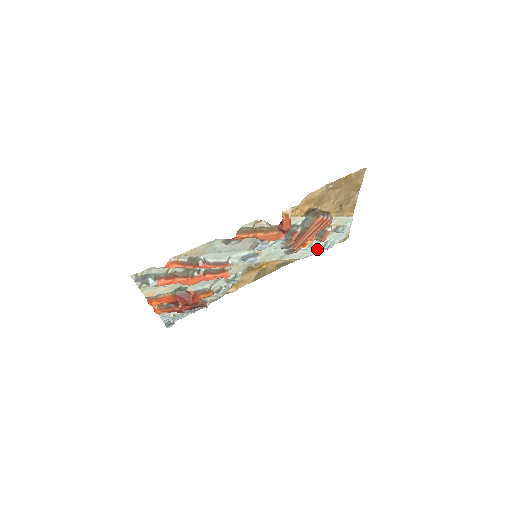
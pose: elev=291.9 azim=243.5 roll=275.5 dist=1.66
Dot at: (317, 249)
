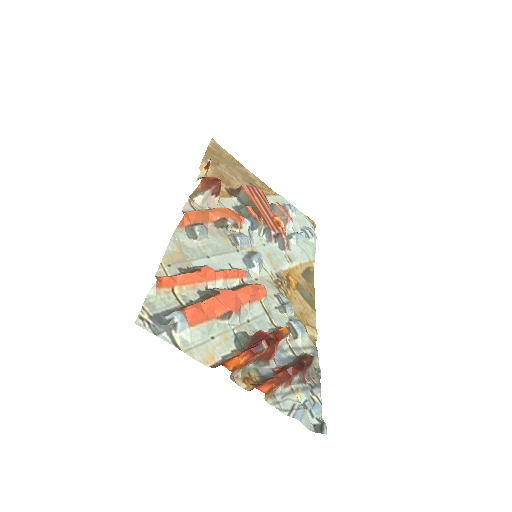
Dot at: (308, 242)
